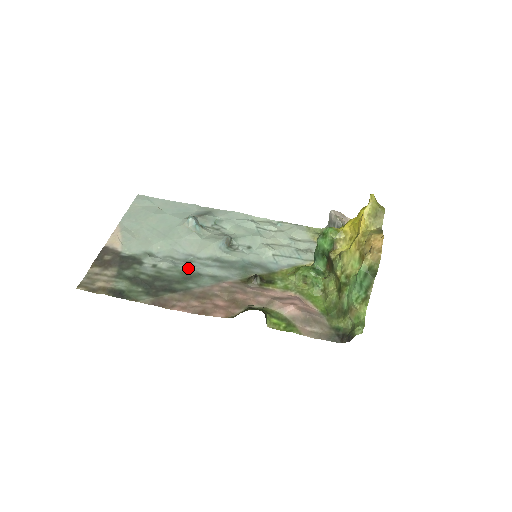
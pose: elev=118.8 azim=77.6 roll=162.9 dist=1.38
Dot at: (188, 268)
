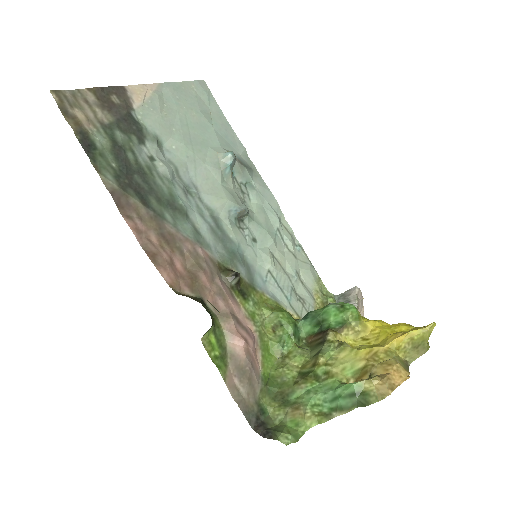
Dot at: (182, 197)
